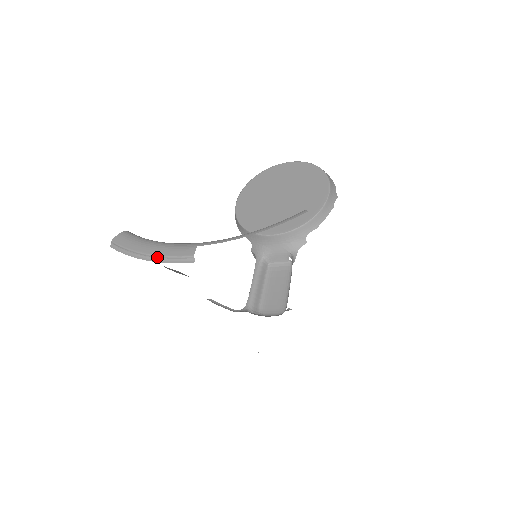
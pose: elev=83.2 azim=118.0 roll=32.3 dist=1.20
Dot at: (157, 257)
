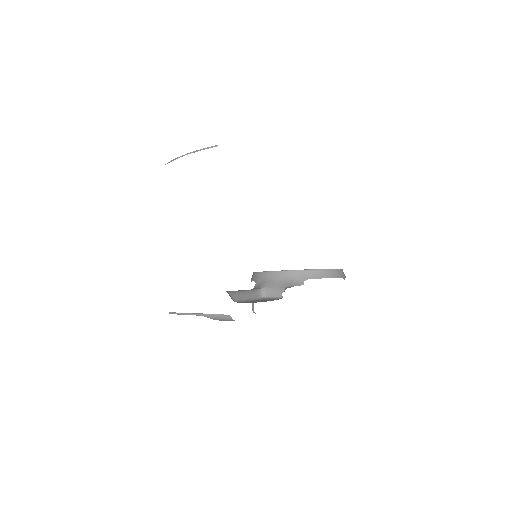
Dot at: (192, 152)
